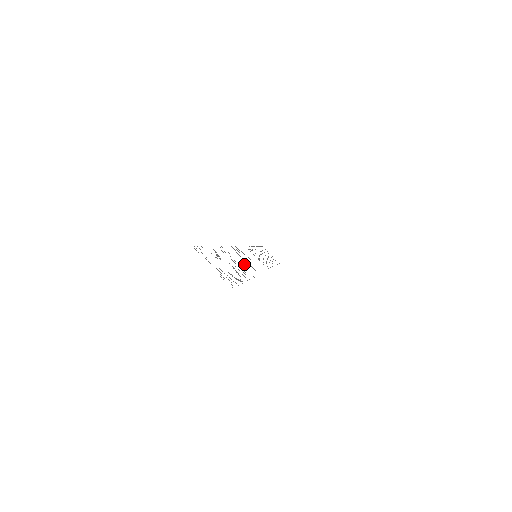
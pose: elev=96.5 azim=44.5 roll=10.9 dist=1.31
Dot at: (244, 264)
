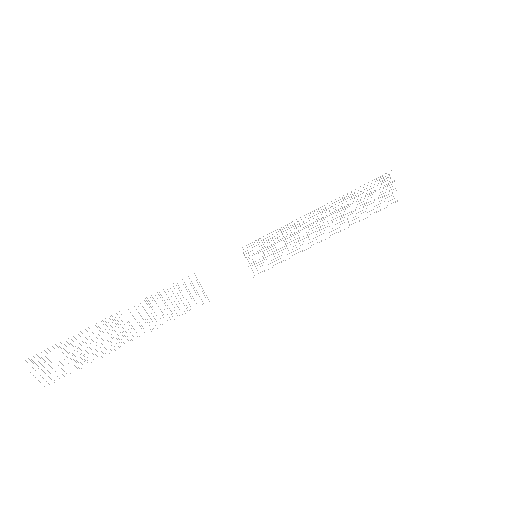
Dot at: (150, 318)
